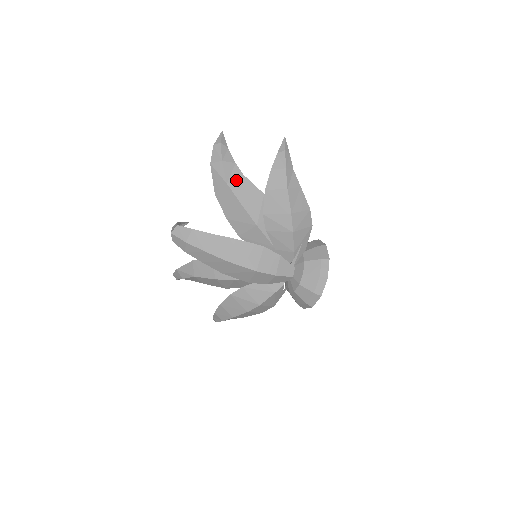
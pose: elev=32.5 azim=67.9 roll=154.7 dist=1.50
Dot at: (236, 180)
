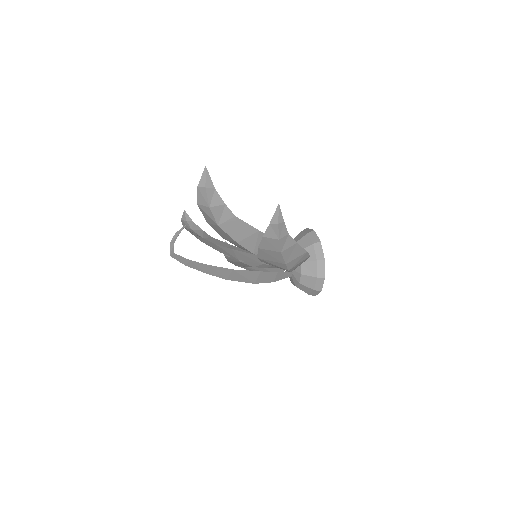
Dot at: (228, 222)
